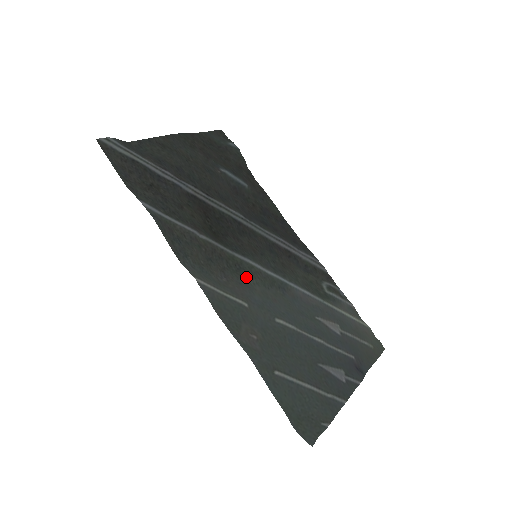
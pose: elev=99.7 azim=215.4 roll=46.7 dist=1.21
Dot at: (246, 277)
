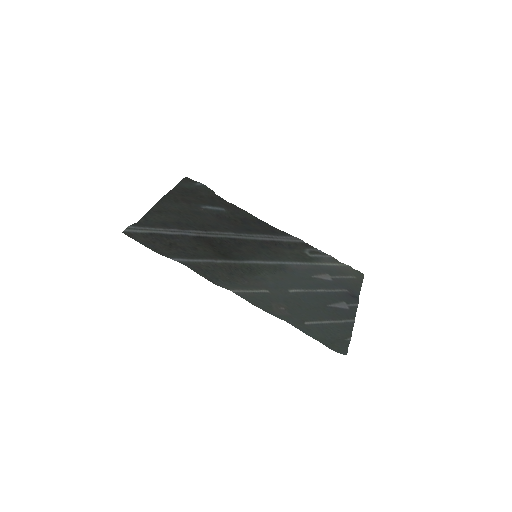
Dot at: (258, 273)
